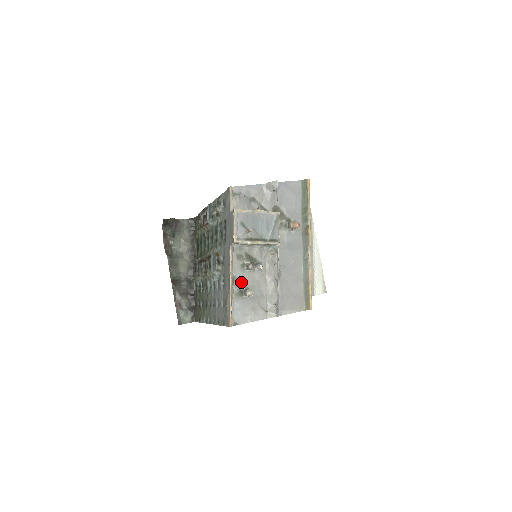
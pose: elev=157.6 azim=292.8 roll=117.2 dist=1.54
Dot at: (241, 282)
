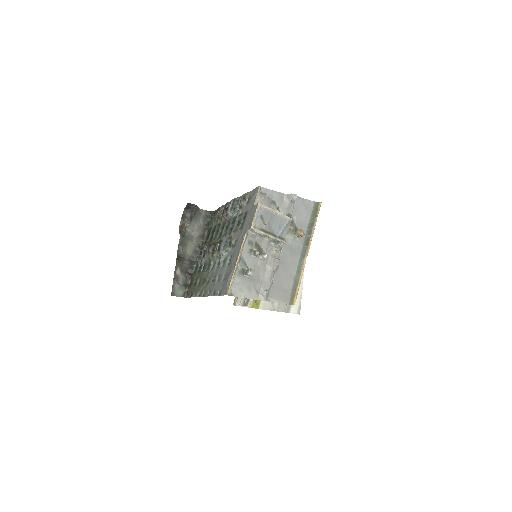
Dot at: (246, 263)
